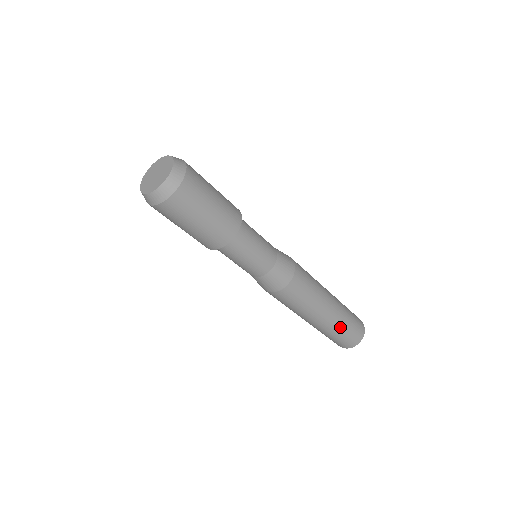
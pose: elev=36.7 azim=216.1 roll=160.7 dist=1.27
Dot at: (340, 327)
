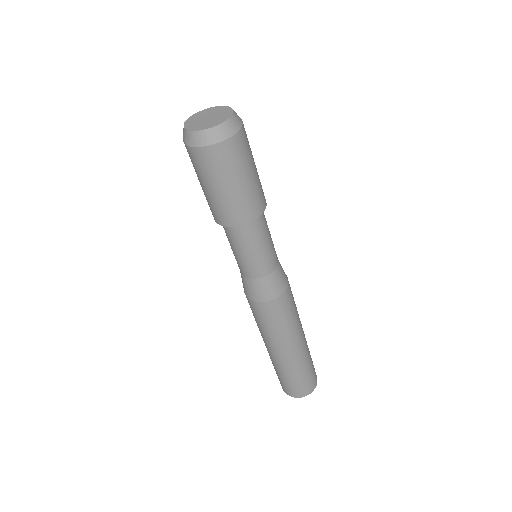
Dot at: (295, 371)
